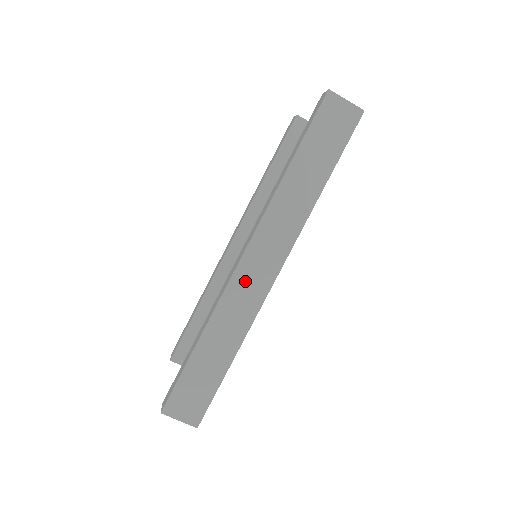
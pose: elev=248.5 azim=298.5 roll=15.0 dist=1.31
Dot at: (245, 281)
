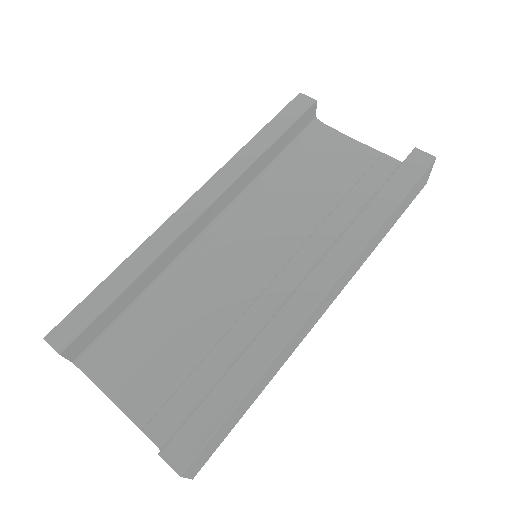
Dot at: (313, 317)
